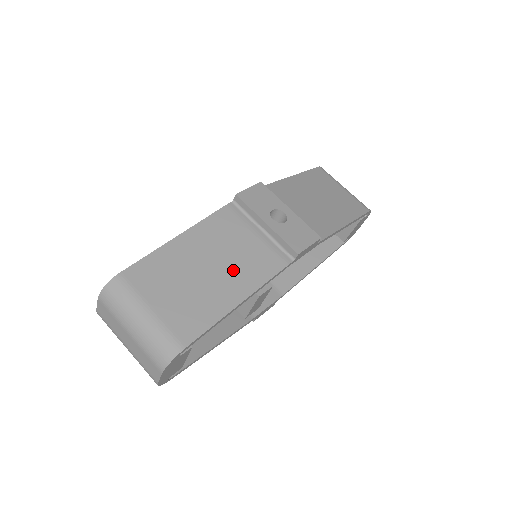
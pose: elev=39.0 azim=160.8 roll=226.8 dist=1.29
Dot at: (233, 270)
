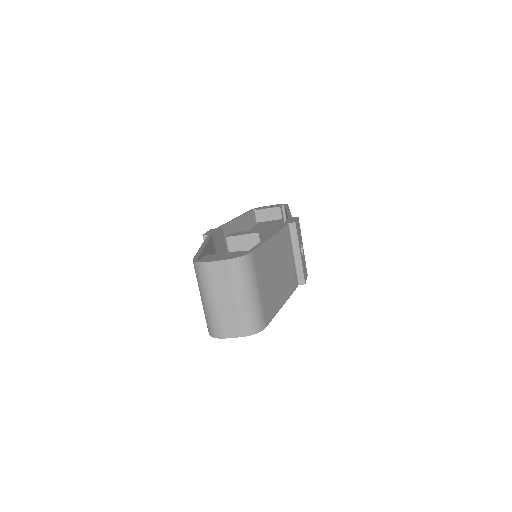
Dot at: (284, 279)
